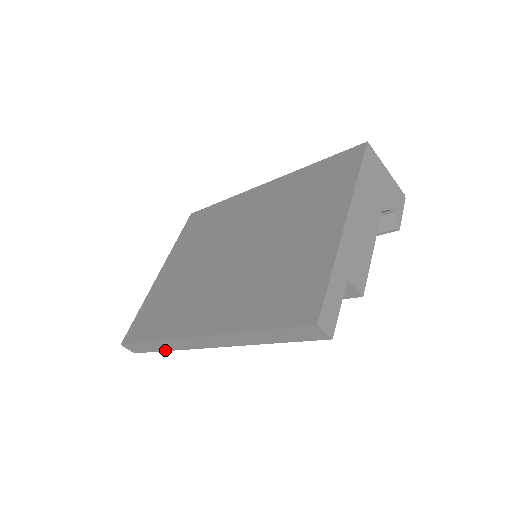
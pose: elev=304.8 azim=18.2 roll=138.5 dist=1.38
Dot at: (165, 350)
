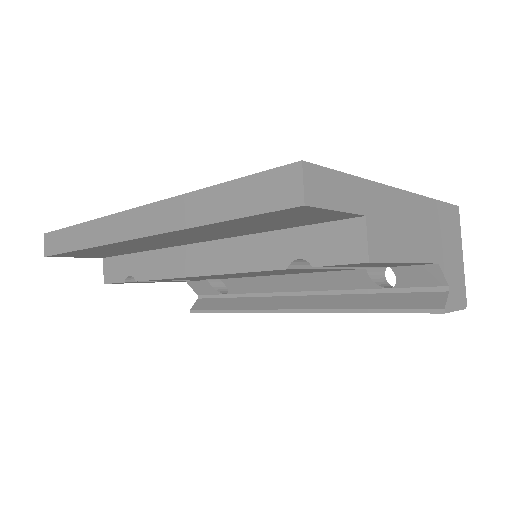
Dot at: (80, 248)
